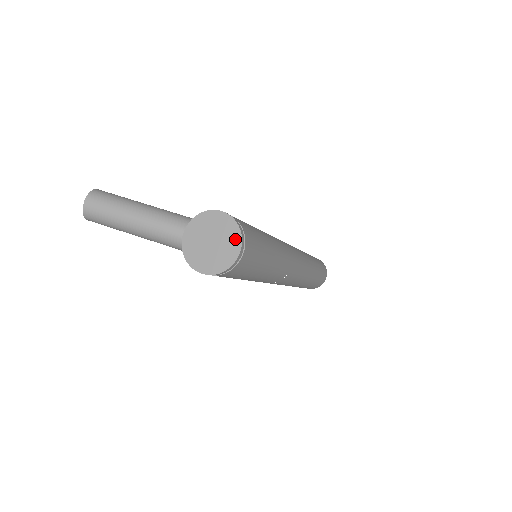
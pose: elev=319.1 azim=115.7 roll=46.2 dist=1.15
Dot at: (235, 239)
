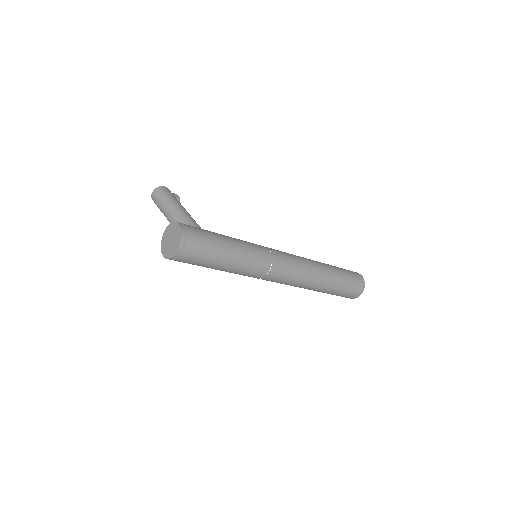
Dot at: (177, 243)
